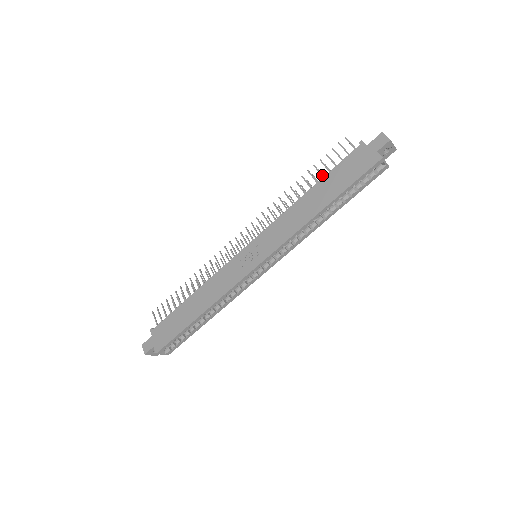
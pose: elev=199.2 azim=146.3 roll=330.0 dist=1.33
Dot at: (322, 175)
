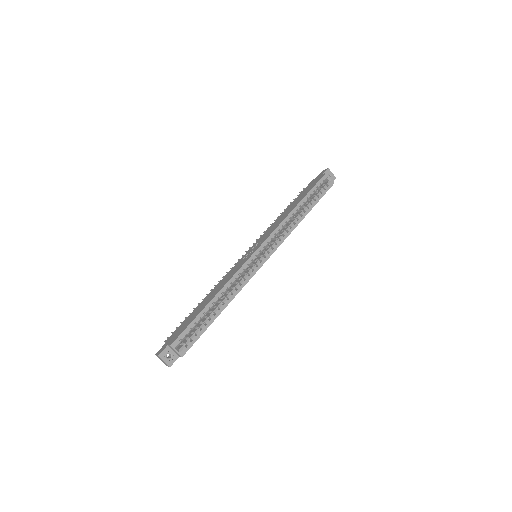
Dot at: occluded
